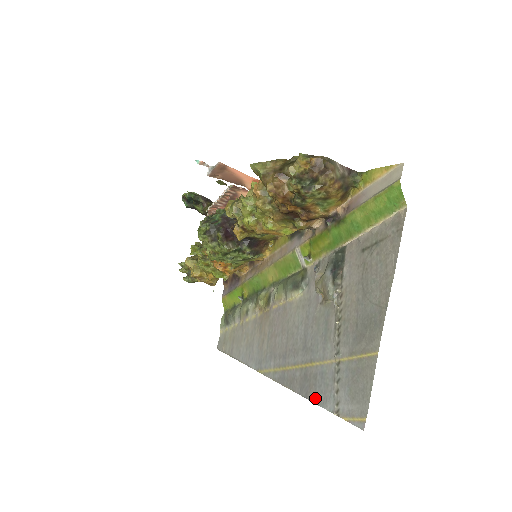
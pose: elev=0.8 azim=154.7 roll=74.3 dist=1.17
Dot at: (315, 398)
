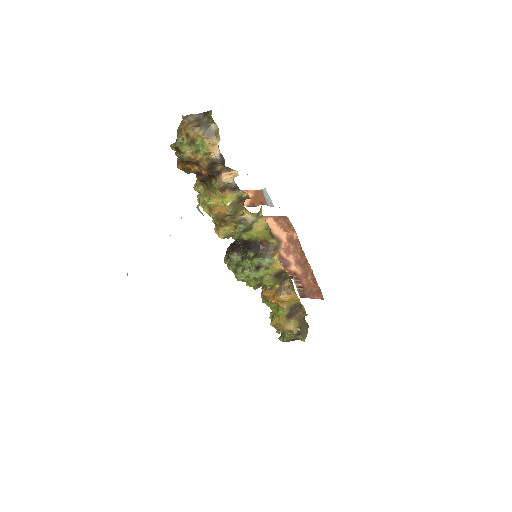
Dot at: occluded
